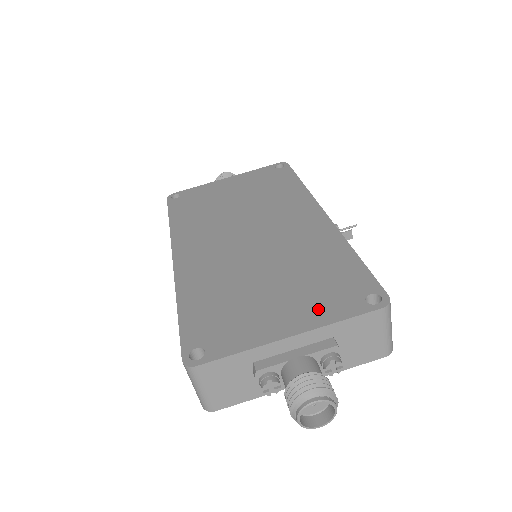
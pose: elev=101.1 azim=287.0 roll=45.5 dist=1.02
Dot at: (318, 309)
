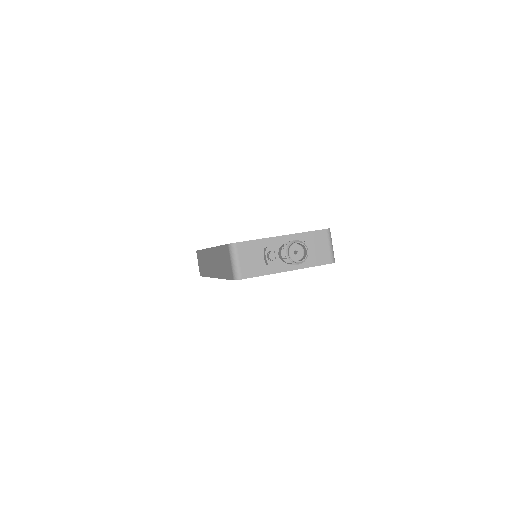
Dot at: occluded
